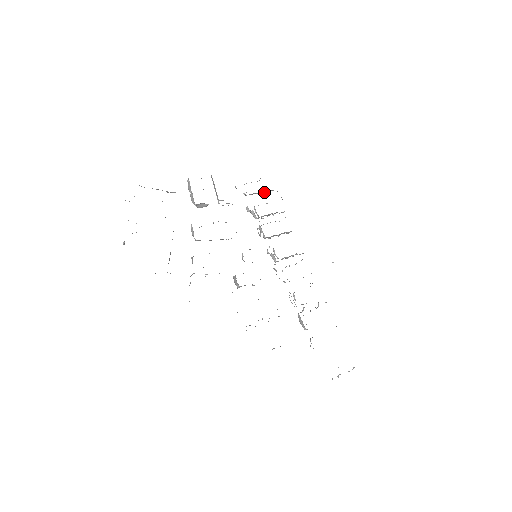
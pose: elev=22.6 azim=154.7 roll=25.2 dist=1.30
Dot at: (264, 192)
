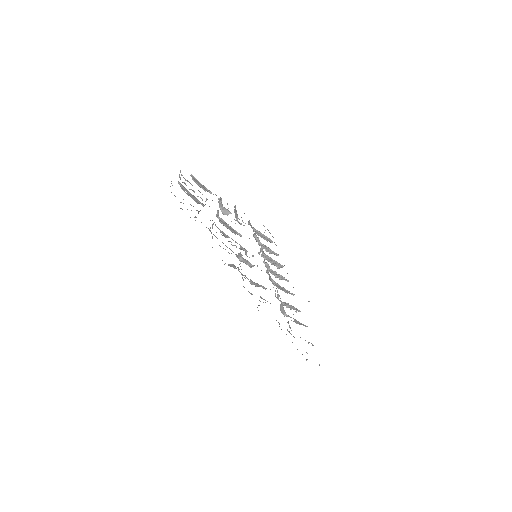
Dot at: (266, 238)
